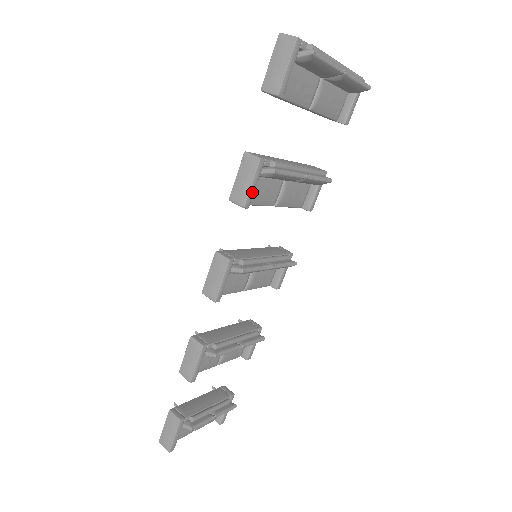
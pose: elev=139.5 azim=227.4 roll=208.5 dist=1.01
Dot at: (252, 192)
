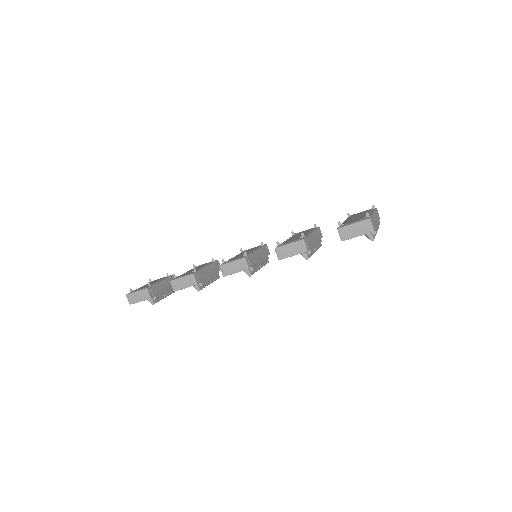
Dot at: occluded
